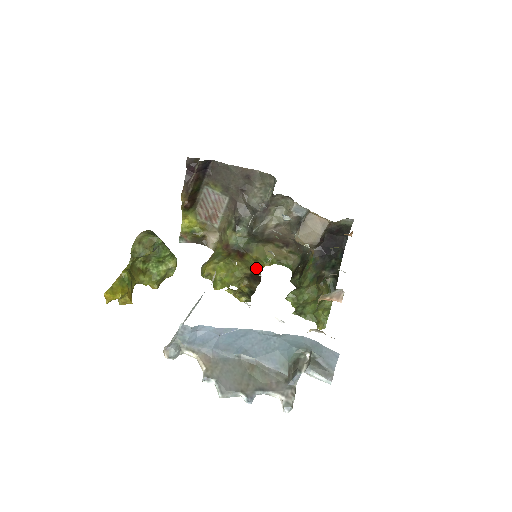
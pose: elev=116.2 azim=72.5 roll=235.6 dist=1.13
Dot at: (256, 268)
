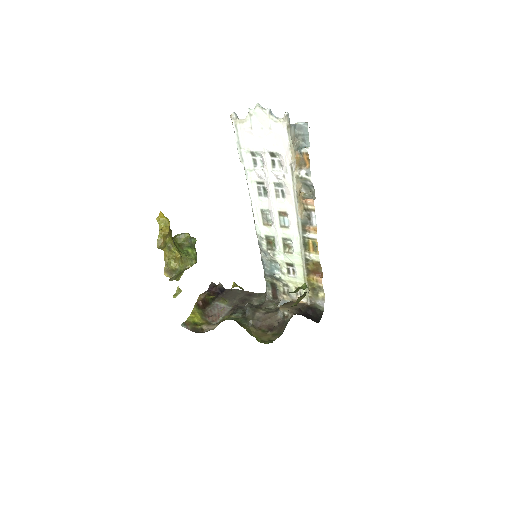
Dot at: occluded
